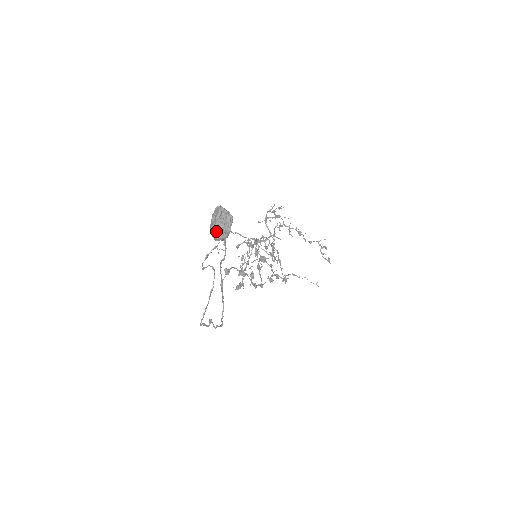
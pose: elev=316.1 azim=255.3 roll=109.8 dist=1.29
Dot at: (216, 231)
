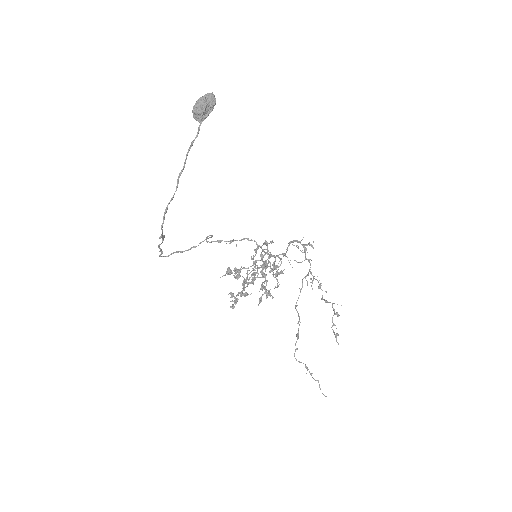
Dot at: (196, 104)
